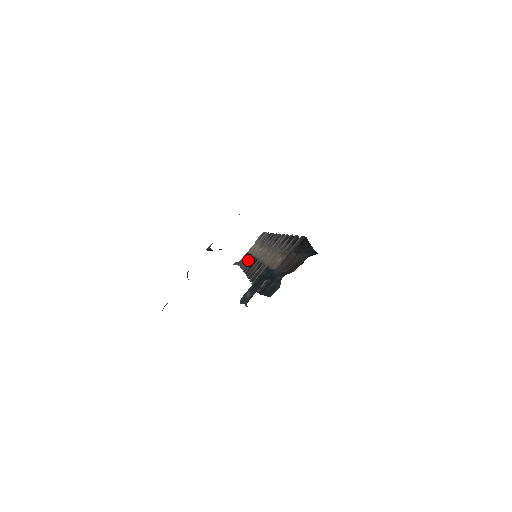
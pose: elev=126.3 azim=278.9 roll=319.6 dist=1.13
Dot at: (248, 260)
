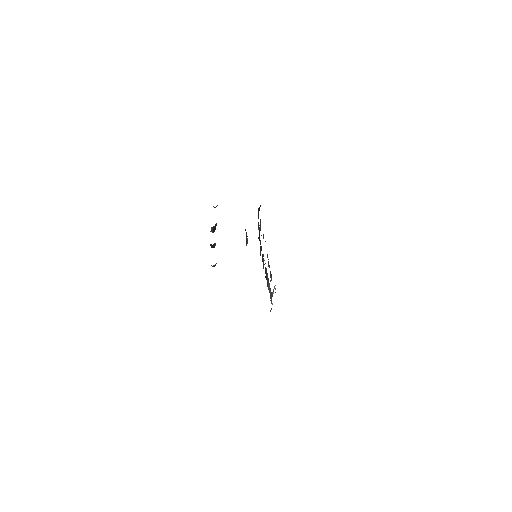
Dot at: (269, 289)
